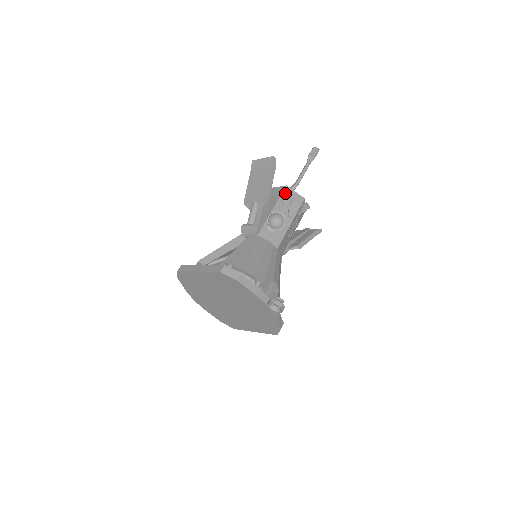
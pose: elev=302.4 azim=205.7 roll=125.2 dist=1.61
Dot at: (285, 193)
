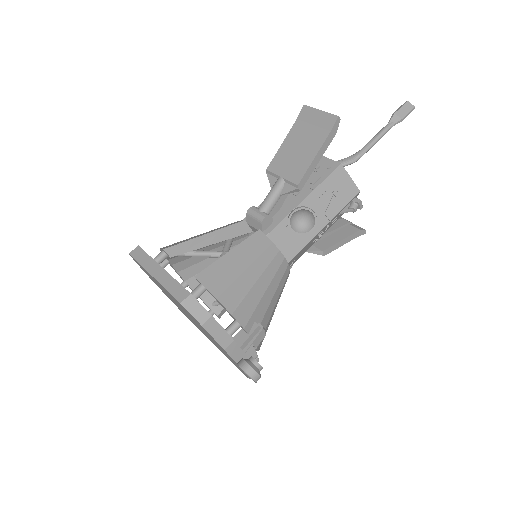
Dot at: (334, 176)
